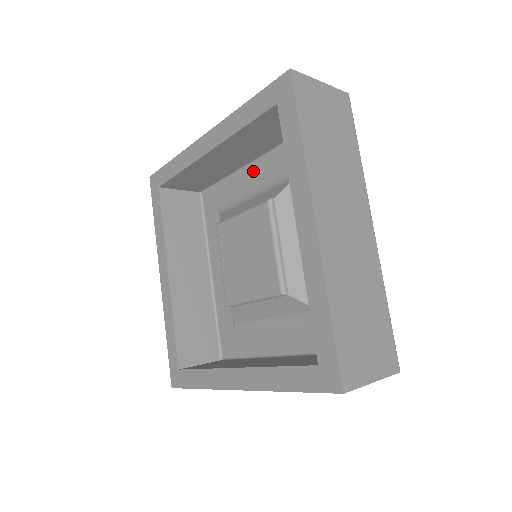
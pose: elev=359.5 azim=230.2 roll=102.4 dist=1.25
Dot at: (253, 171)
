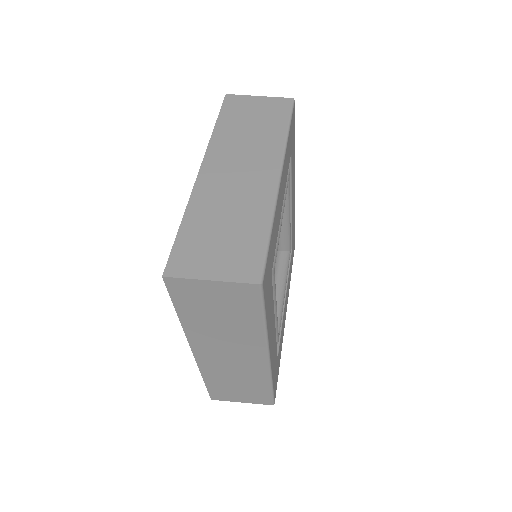
Dot at: occluded
